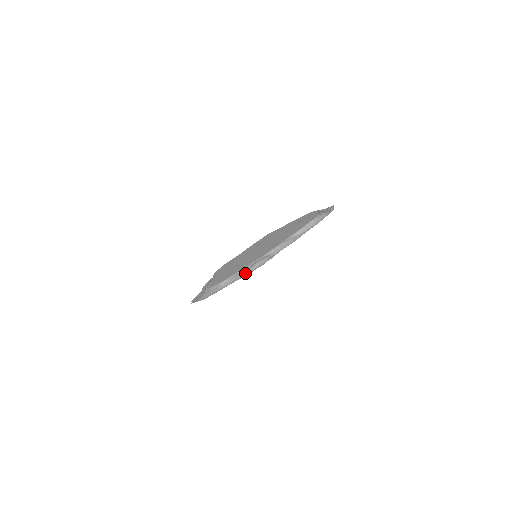
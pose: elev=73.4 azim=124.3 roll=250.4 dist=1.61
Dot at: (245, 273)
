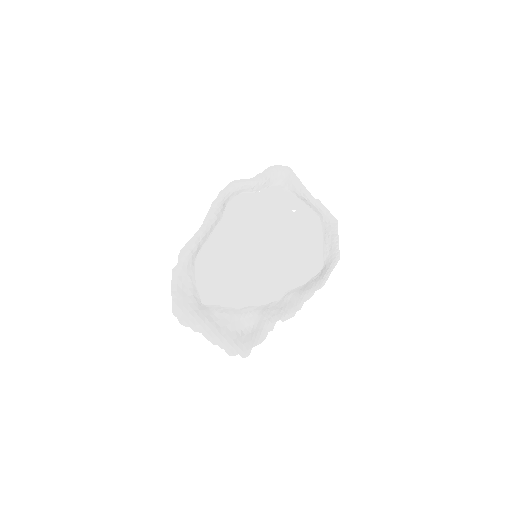
Dot at: (225, 334)
